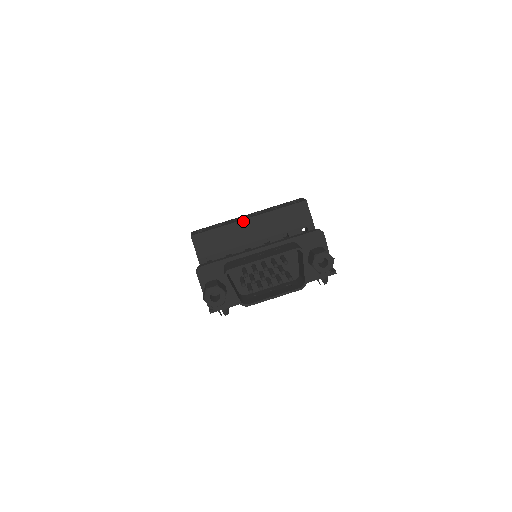
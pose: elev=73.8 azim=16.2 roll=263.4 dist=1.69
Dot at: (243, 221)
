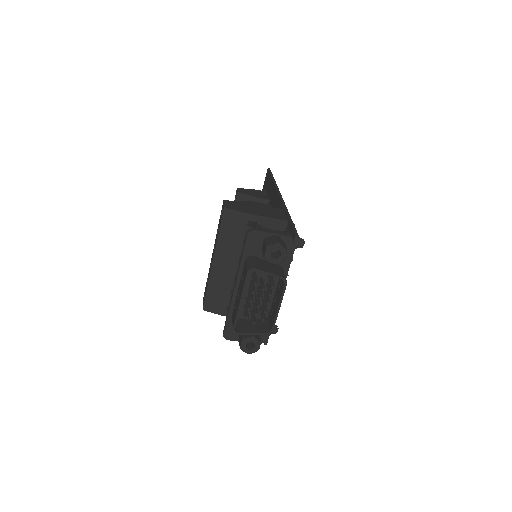
Dot at: (213, 267)
